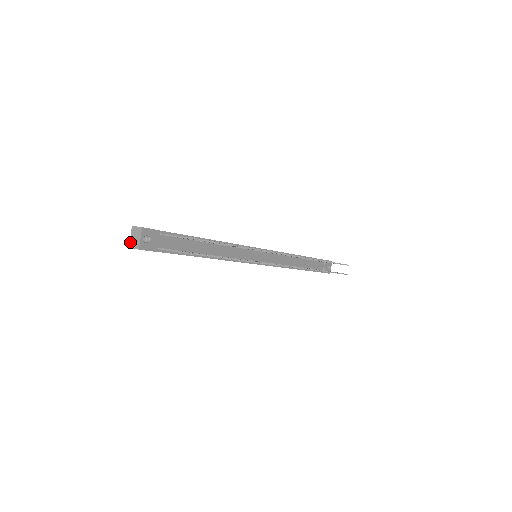
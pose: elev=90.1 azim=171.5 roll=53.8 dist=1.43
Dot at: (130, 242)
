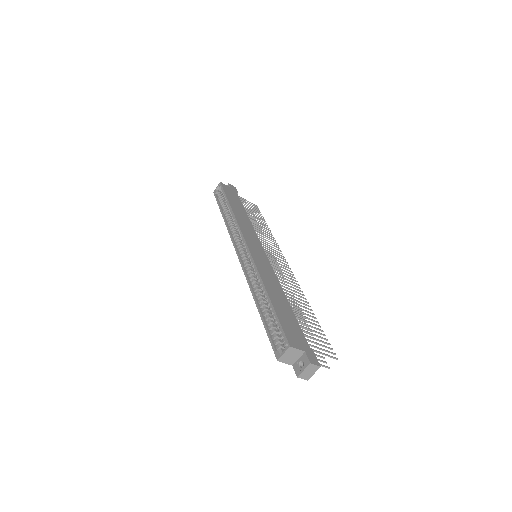
Dot at: (301, 374)
